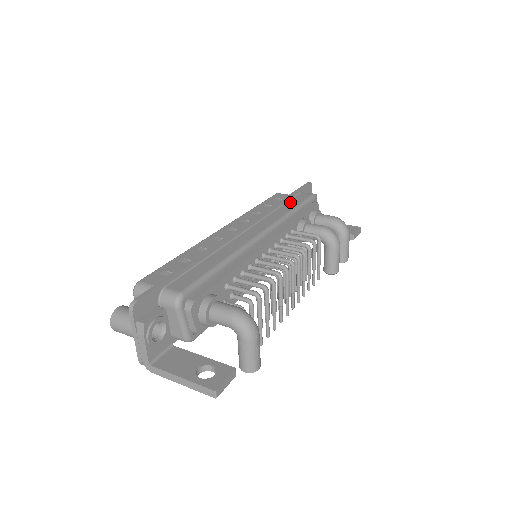
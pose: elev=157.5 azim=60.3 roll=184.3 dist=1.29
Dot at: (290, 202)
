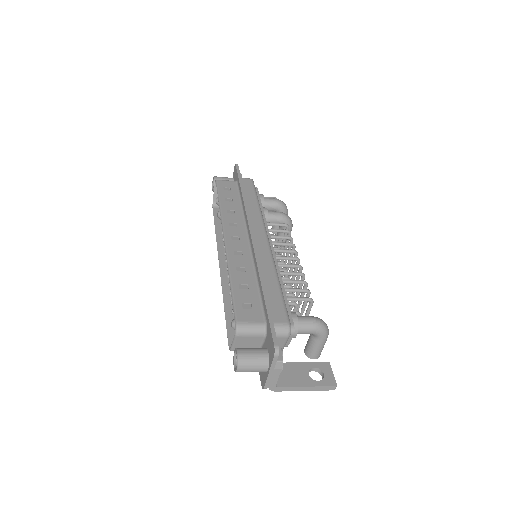
Dot at: (247, 193)
